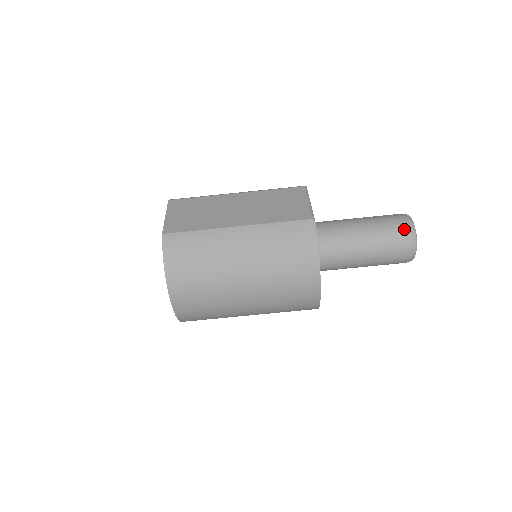
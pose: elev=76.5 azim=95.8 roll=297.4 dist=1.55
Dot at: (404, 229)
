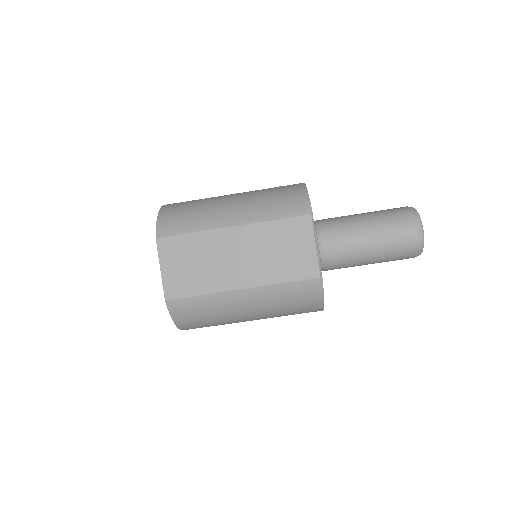
Dot at: (412, 245)
